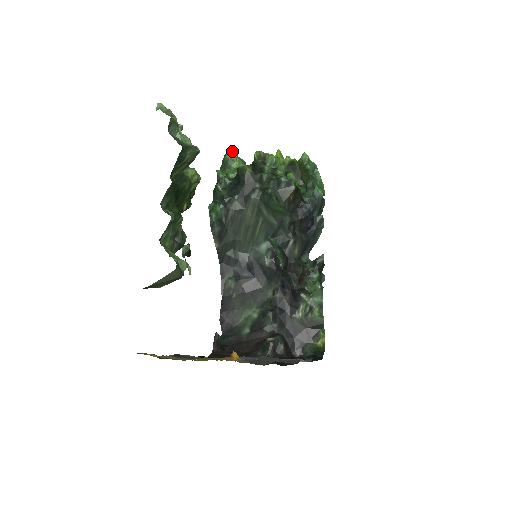
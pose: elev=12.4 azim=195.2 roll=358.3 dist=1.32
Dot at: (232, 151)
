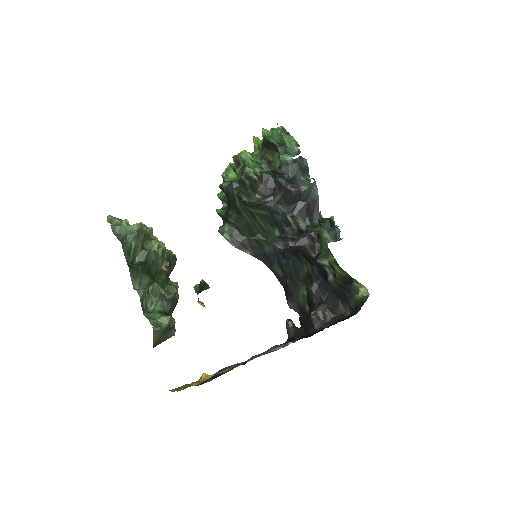
Dot at: (230, 163)
